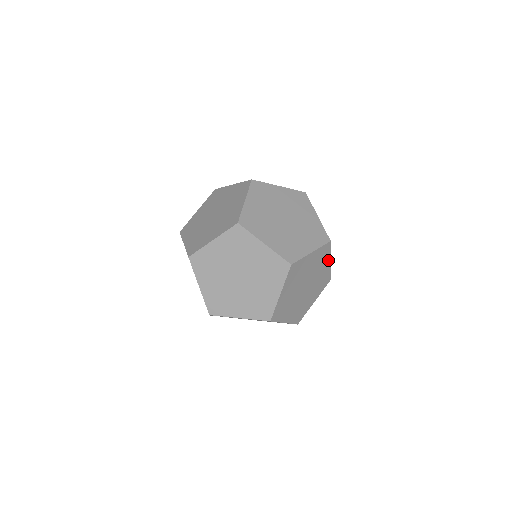
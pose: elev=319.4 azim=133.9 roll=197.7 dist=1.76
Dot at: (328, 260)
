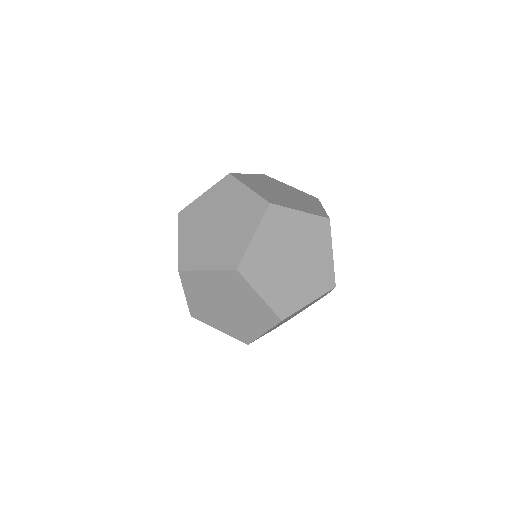
Dot at: (328, 292)
